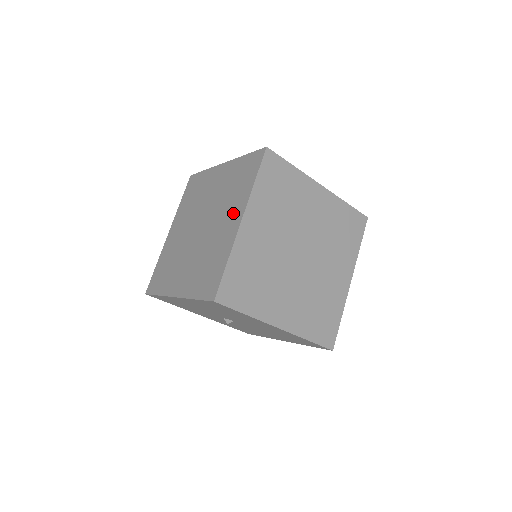
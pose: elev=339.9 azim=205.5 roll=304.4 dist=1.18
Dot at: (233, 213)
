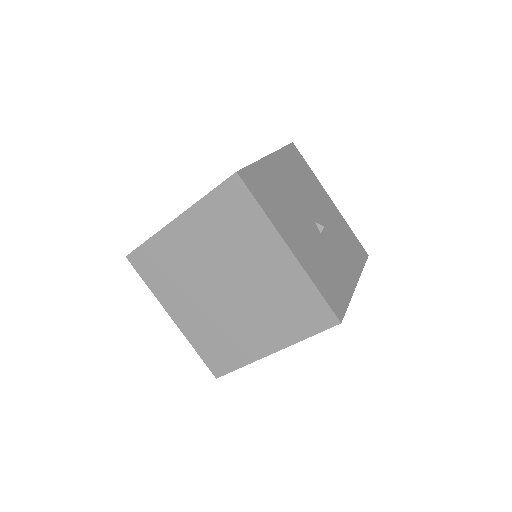
Dot at: (269, 335)
